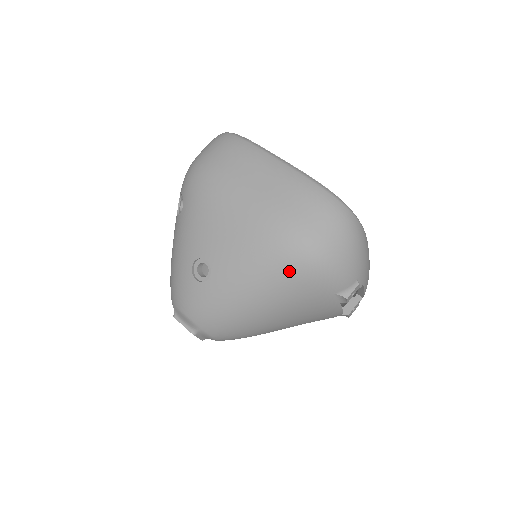
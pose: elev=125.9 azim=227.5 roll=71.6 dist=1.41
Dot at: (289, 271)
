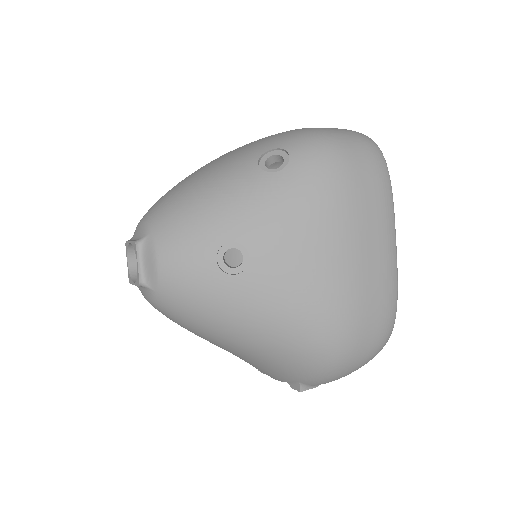
Dot at: (305, 350)
